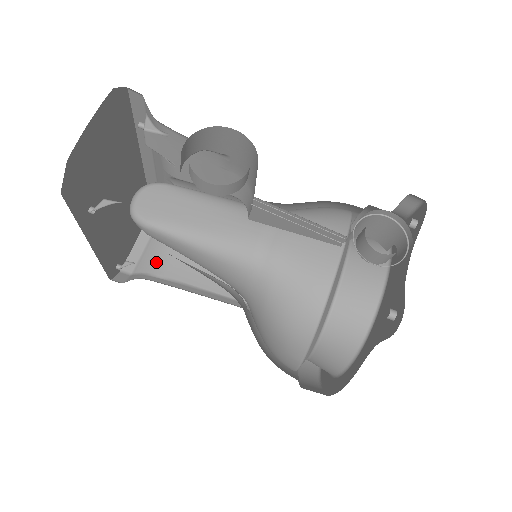
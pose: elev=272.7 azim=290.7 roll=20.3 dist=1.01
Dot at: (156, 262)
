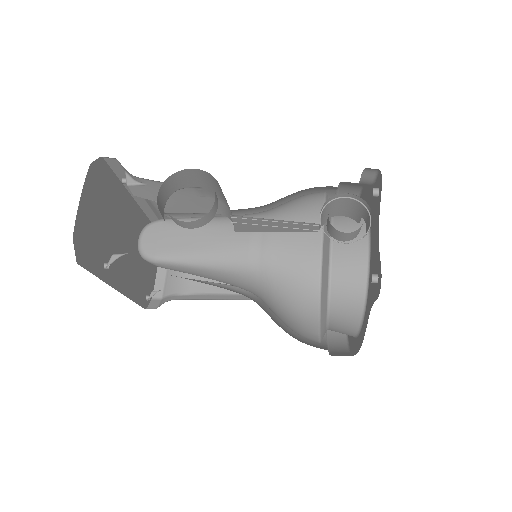
Dot at: (179, 282)
